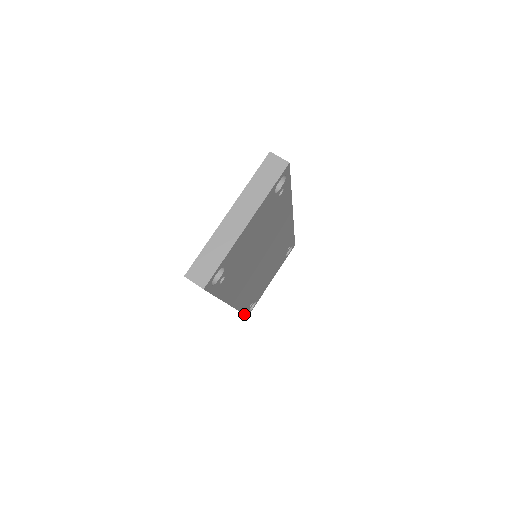
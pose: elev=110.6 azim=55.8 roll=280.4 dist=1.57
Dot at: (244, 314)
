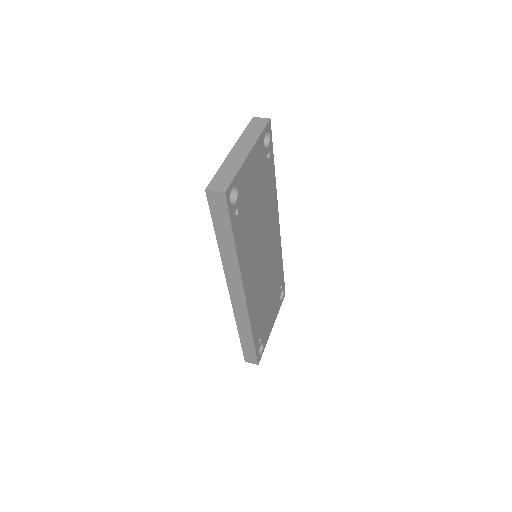
Dot at: (255, 349)
